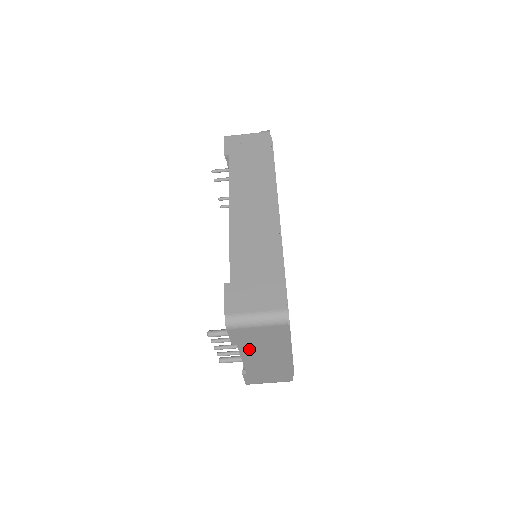
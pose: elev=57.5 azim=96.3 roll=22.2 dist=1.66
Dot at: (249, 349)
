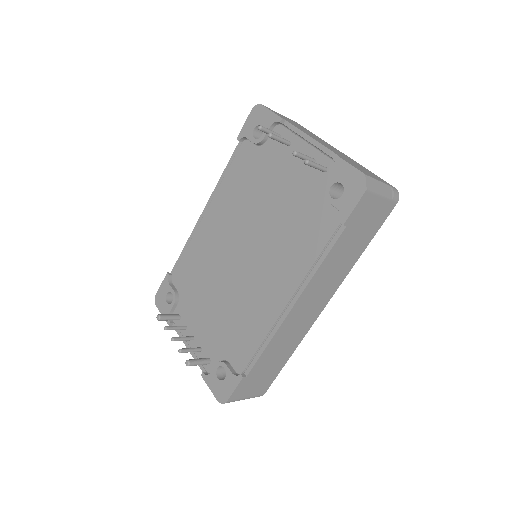
Dot at: occluded
